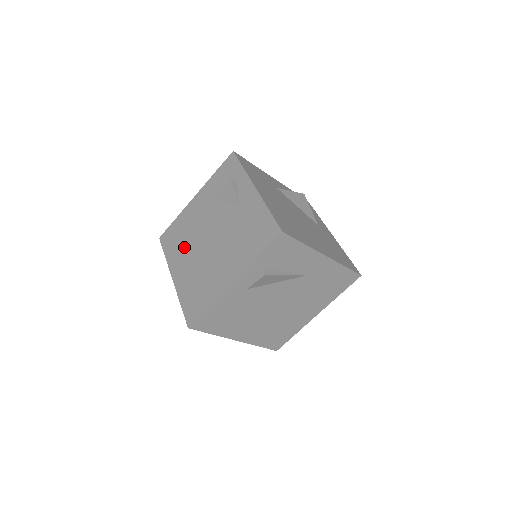
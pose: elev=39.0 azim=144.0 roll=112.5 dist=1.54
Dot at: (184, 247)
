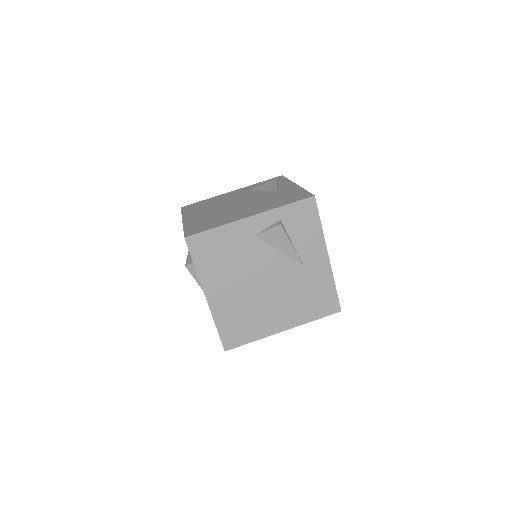
Dot at: (206, 208)
